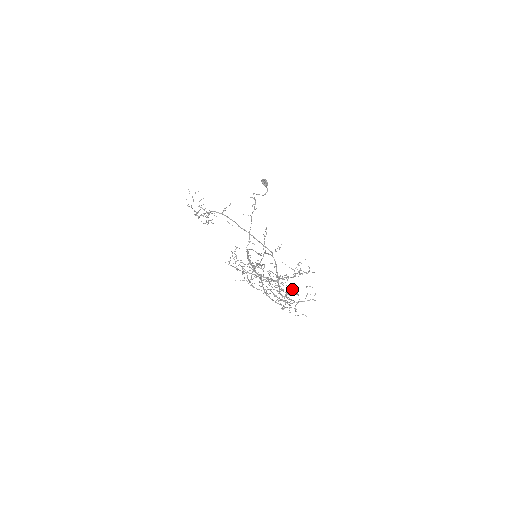
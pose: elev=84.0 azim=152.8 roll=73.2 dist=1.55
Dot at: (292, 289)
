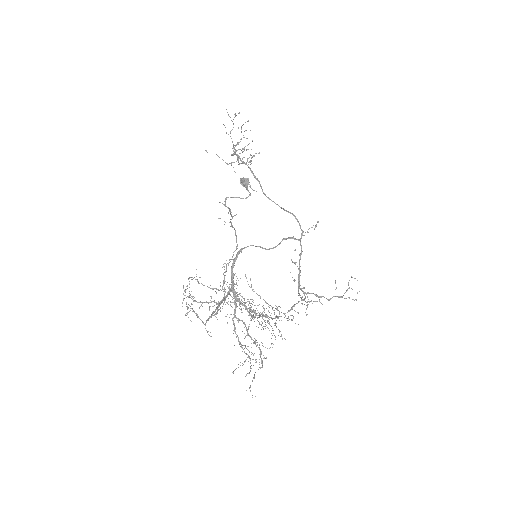
Dot at: (301, 303)
